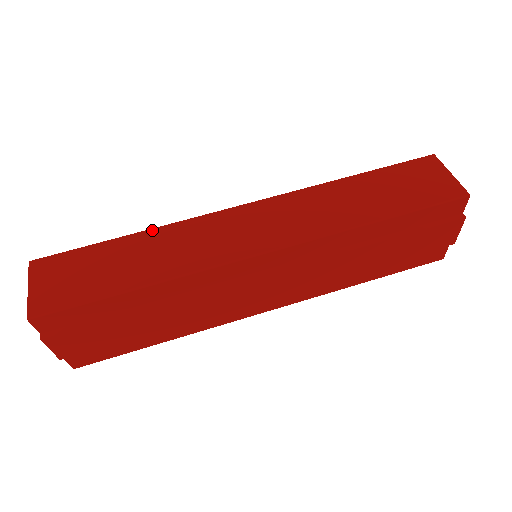
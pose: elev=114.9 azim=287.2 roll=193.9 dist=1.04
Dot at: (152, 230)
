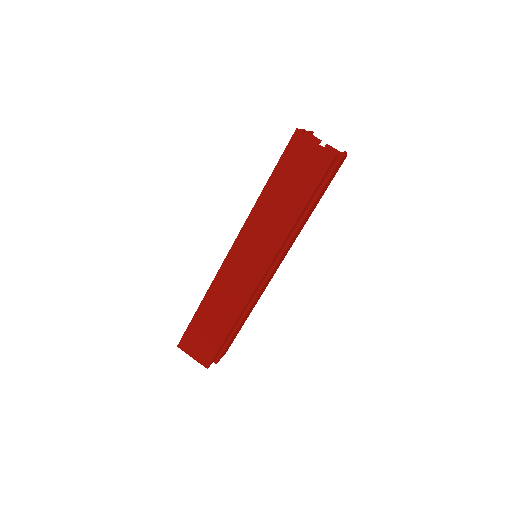
Dot at: (206, 297)
